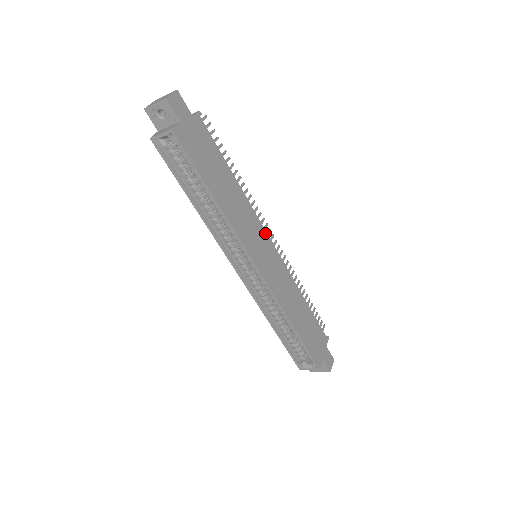
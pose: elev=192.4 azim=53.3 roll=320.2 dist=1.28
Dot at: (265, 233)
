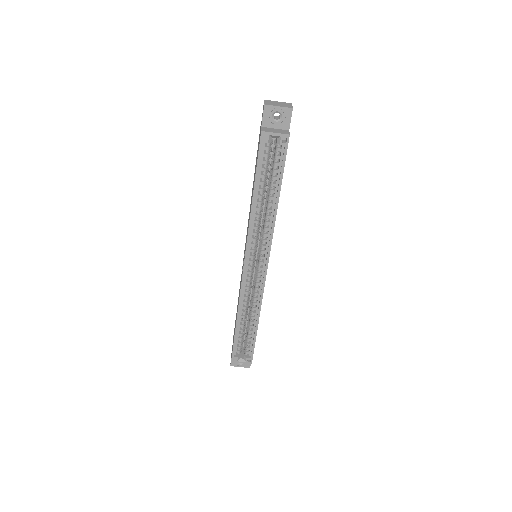
Dot at: occluded
